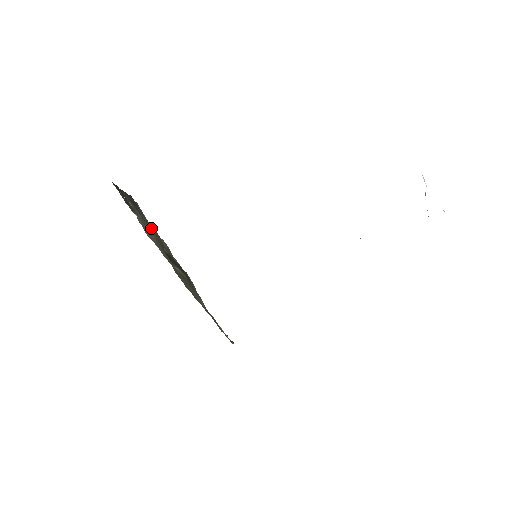
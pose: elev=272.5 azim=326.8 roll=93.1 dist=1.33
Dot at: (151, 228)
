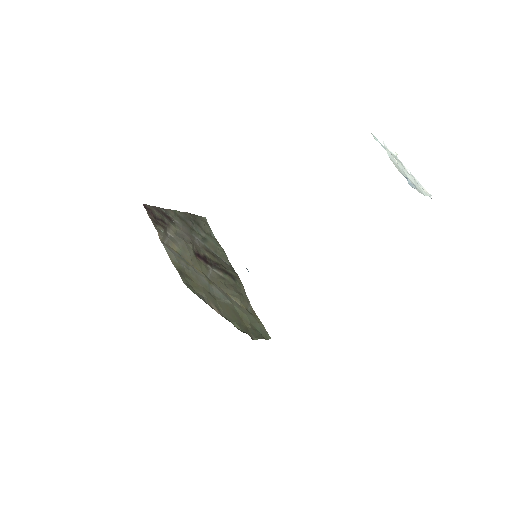
Dot at: (201, 237)
